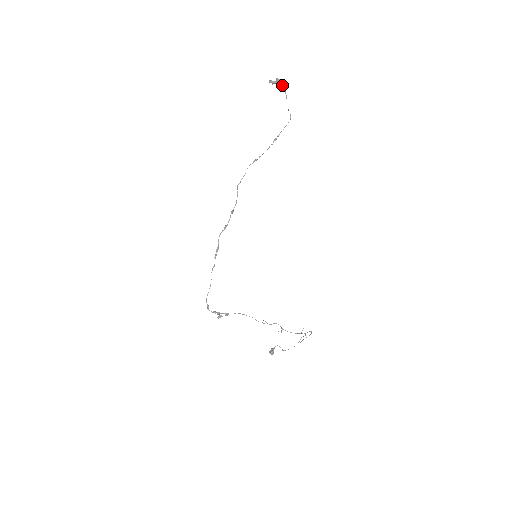
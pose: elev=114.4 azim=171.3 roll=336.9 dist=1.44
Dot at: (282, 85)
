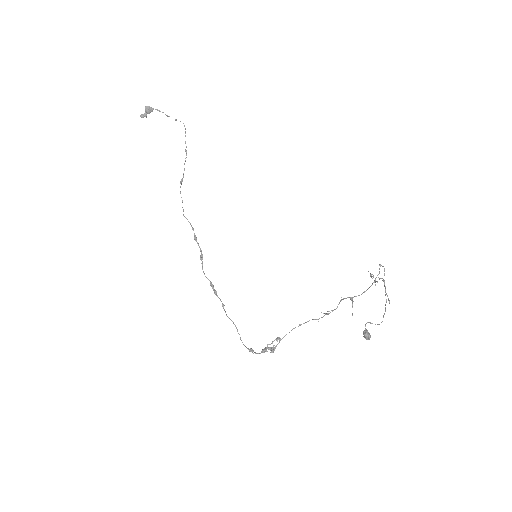
Dot at: occluded
